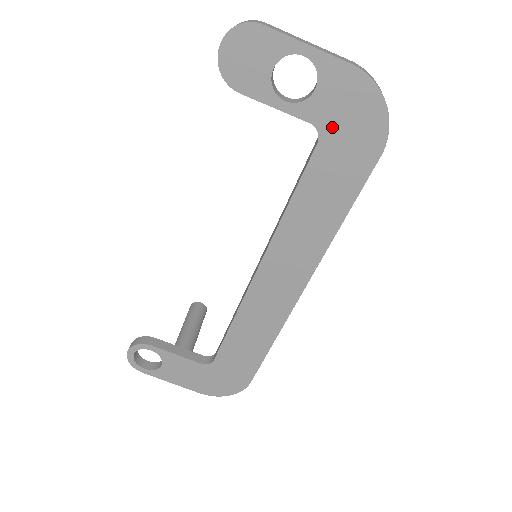
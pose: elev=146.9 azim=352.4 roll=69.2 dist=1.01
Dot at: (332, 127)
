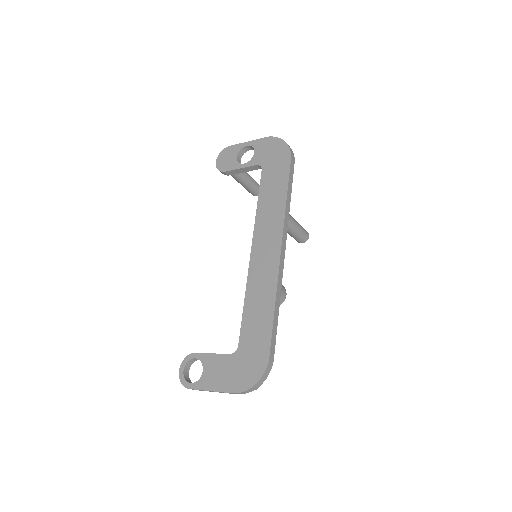
Dot at: (266, 161)
